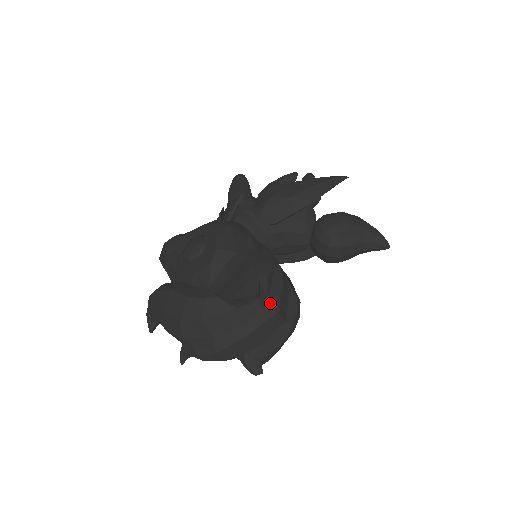
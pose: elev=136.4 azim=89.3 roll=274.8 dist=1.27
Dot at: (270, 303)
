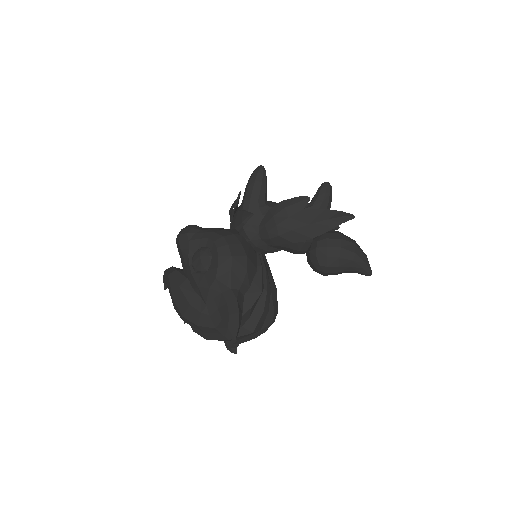
Dot at: (249, 324)
